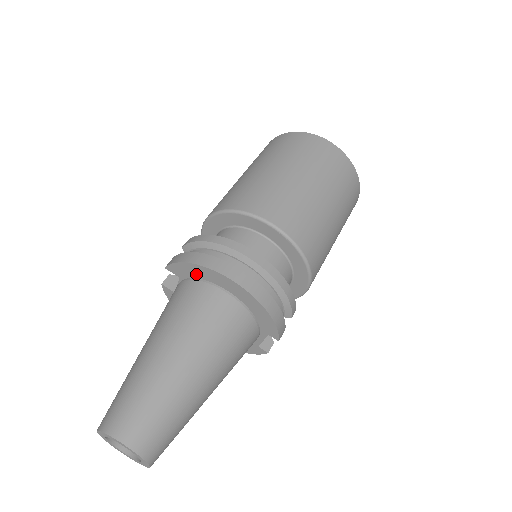
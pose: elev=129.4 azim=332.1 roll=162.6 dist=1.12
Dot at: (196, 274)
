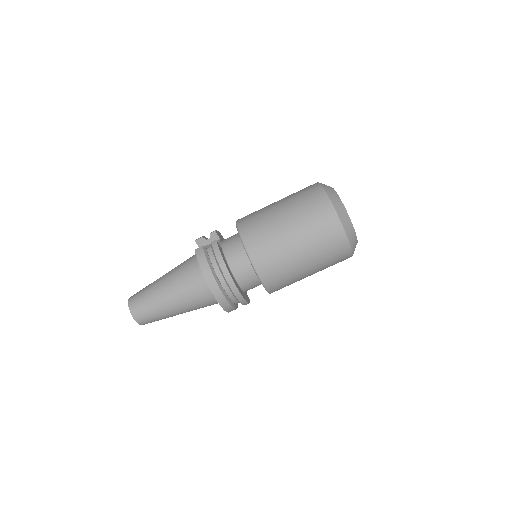
Dot at: occluded
